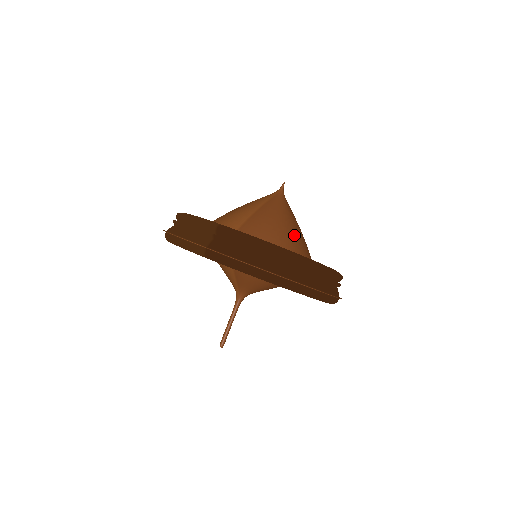
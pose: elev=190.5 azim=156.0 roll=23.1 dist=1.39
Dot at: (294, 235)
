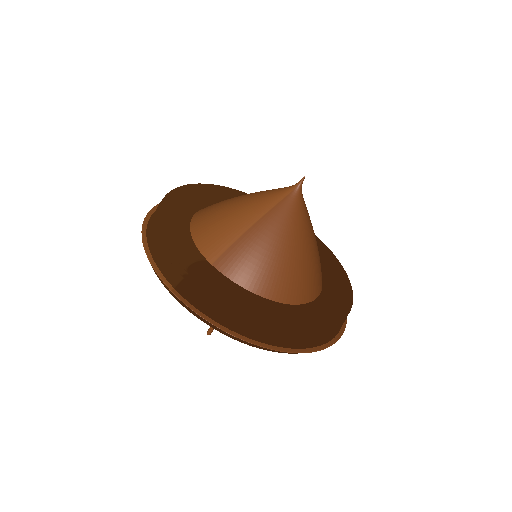
Dot at: (297, 261)
